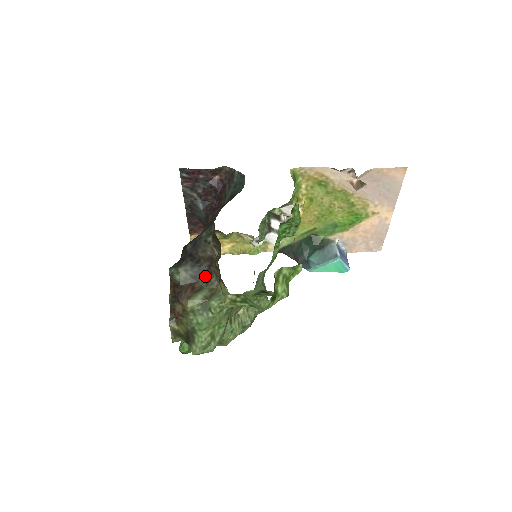
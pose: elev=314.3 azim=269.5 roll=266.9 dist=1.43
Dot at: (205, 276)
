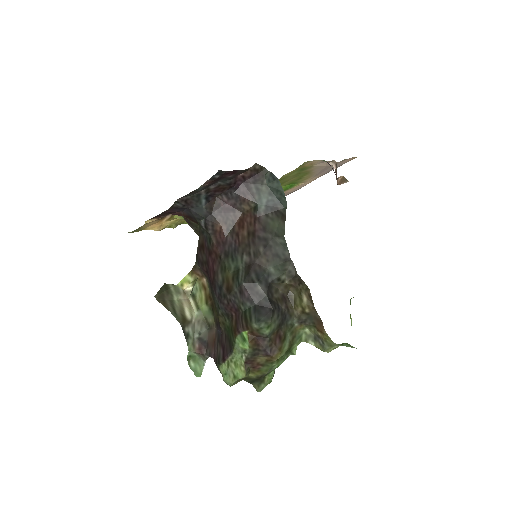
Dot at: (286, 320)
